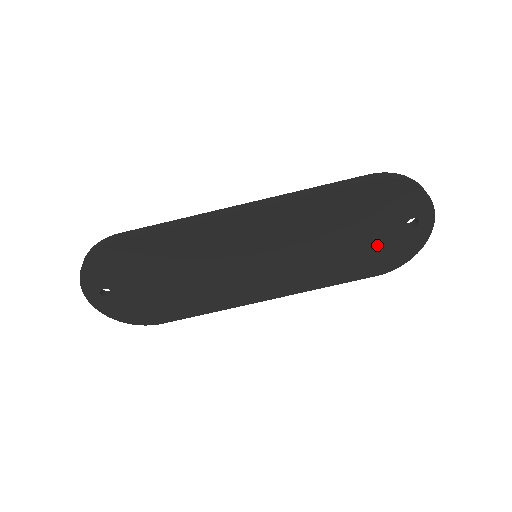
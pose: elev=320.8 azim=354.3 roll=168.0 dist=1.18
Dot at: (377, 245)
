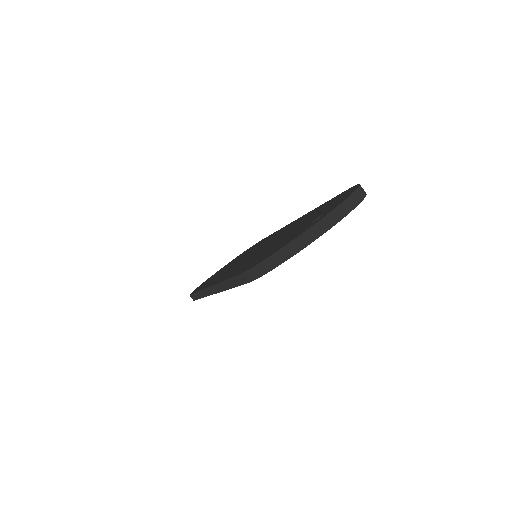
Dot at: occluded
